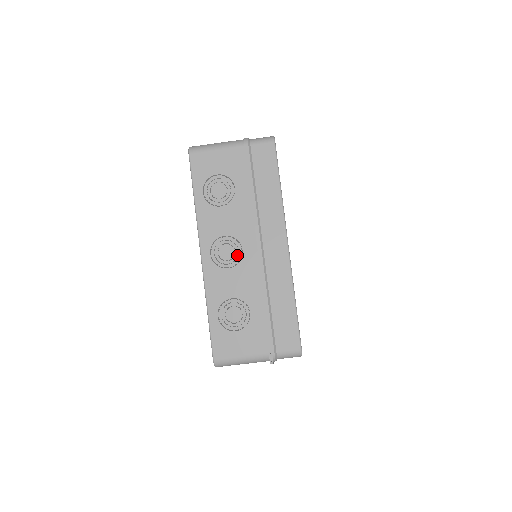
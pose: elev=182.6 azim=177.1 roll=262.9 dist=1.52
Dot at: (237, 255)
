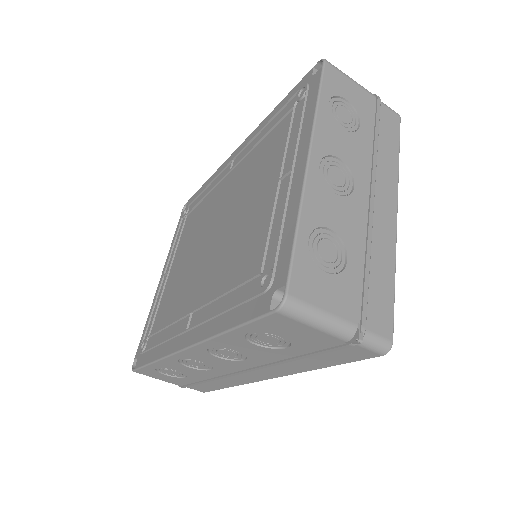
Dot at: (347, 187)
